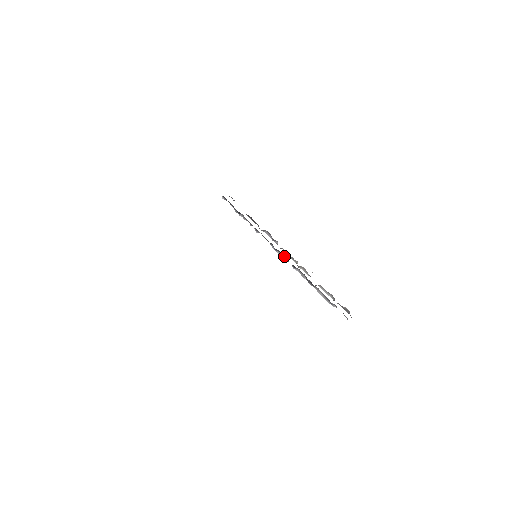
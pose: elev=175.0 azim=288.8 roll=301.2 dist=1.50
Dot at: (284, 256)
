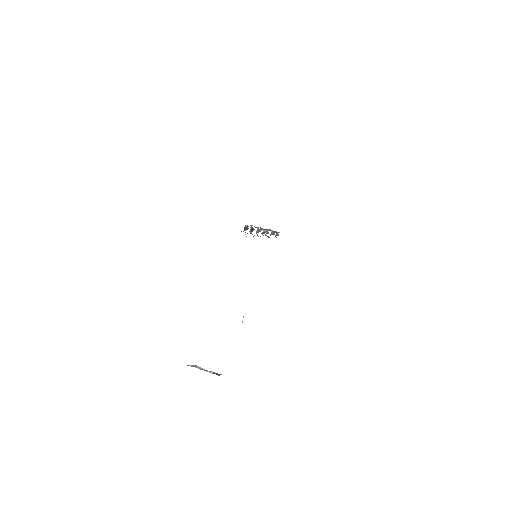
Dot at: occluded
